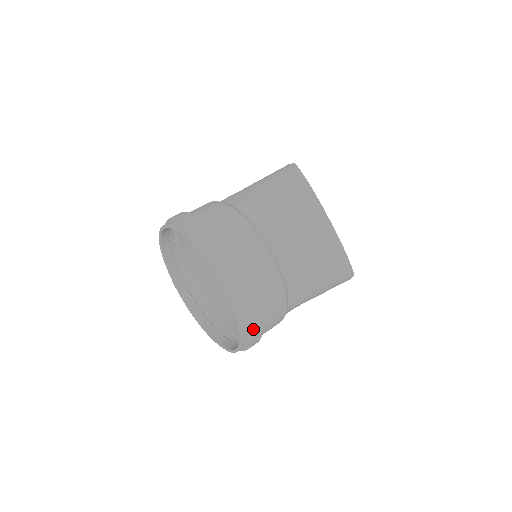
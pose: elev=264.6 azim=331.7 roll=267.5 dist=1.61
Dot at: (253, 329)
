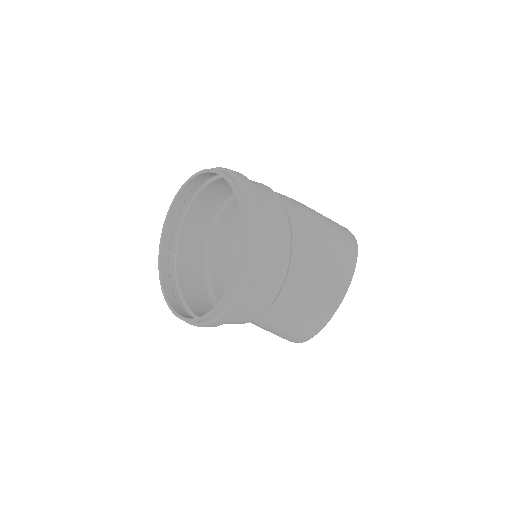
Dot at: (201, 326)
